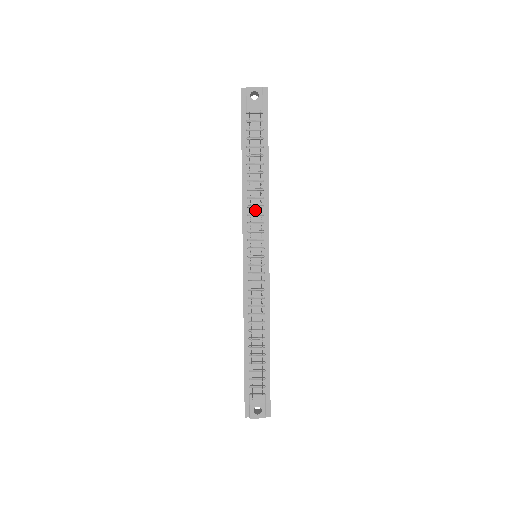
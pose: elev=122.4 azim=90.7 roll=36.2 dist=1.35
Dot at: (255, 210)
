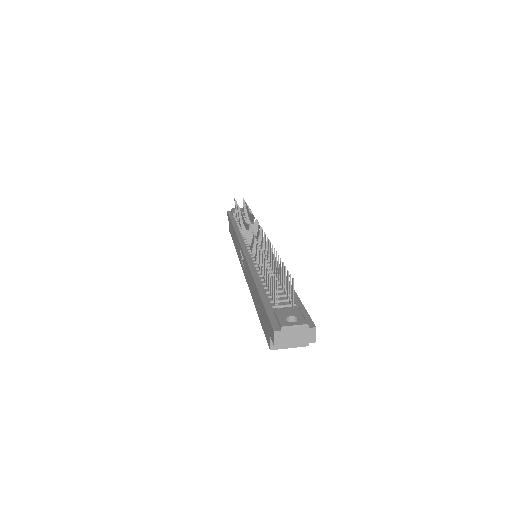
Dot at: occluded
